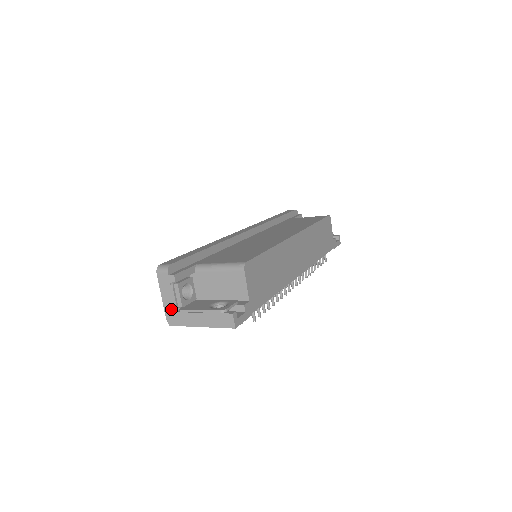
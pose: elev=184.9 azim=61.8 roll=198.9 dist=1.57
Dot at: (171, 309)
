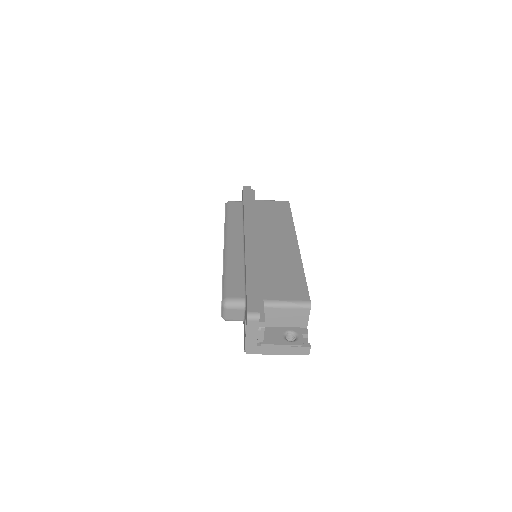
Dot at: (253, 344)
